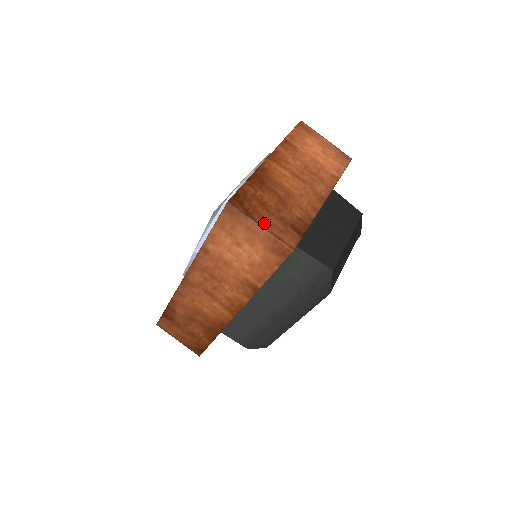
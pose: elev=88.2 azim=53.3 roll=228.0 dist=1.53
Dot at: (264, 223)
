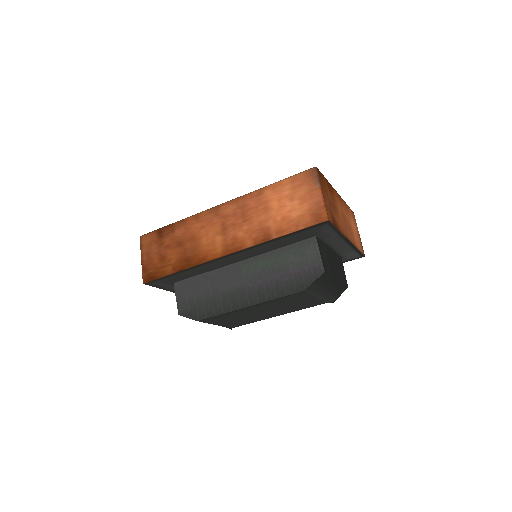
Dot at: (324, 195)
